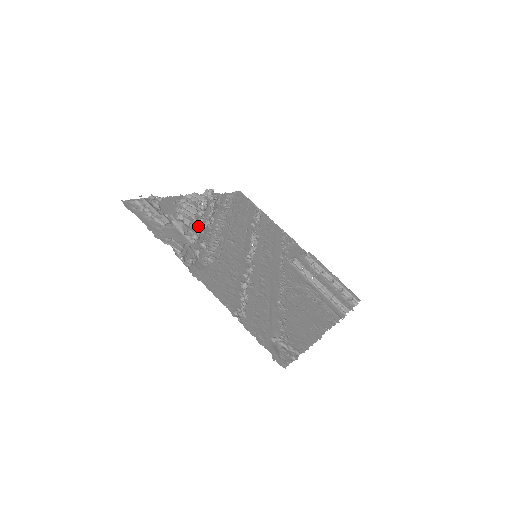
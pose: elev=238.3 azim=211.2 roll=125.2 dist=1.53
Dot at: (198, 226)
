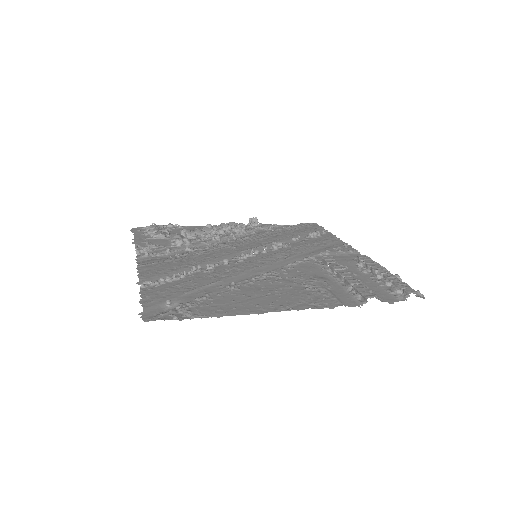
Dot at: (201, 239)
